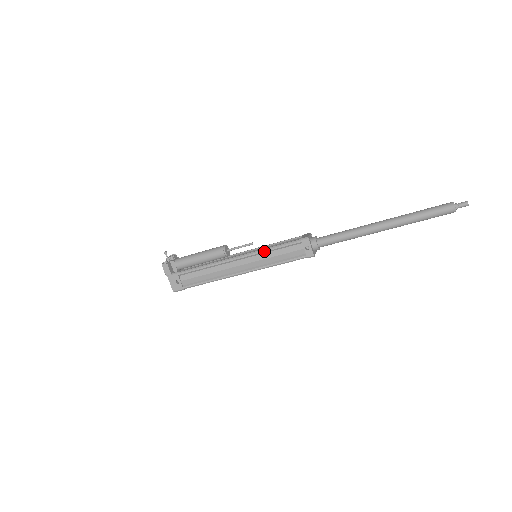
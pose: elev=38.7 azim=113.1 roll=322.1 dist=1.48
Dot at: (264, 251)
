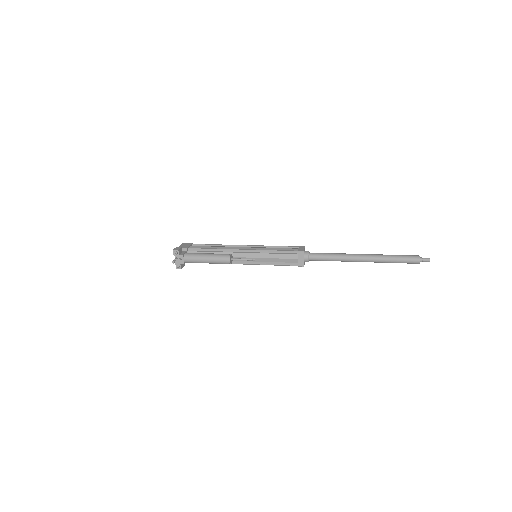
Dot at: occluded
